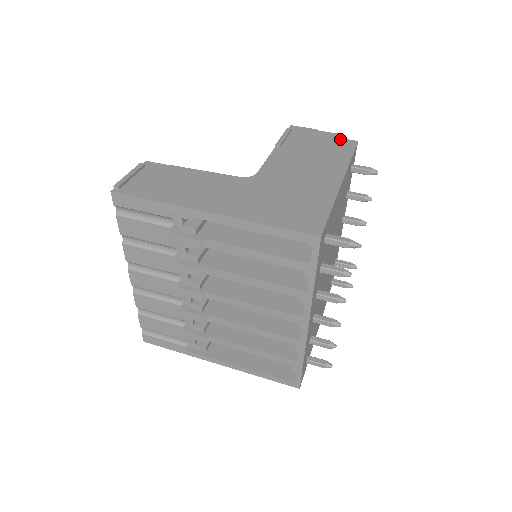
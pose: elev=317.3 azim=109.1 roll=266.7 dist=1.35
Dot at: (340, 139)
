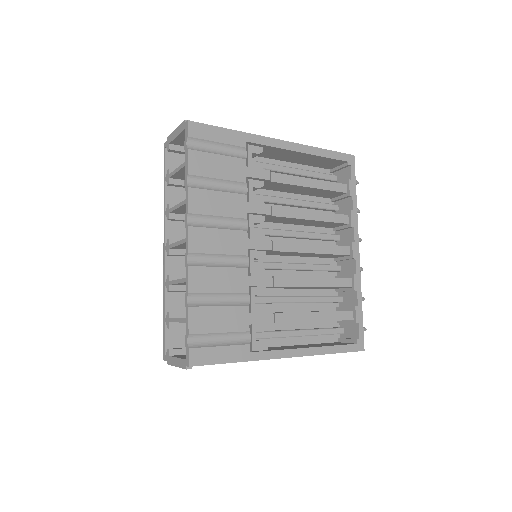
Dot at: occluded
